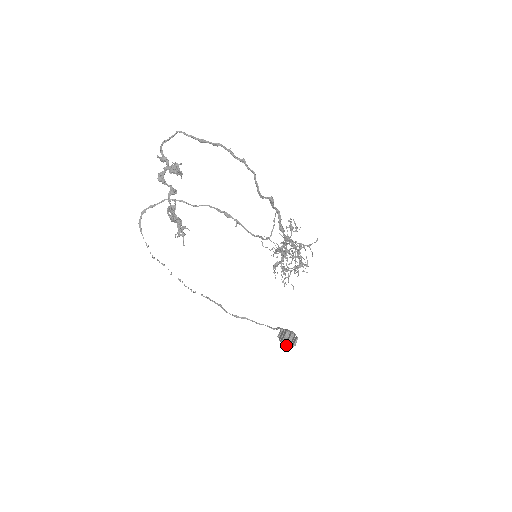
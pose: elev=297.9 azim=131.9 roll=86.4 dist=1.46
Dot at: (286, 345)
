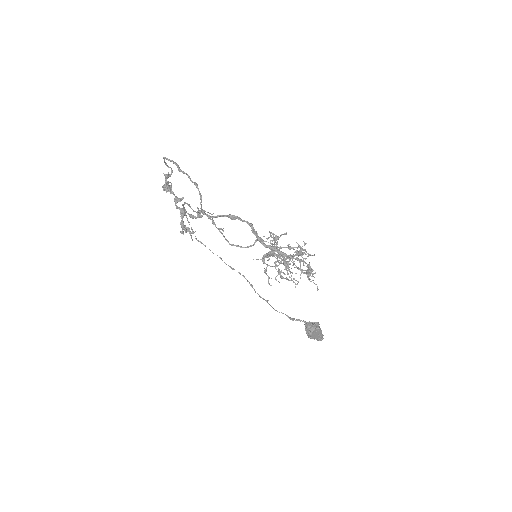
Dot at: (308, 337)
